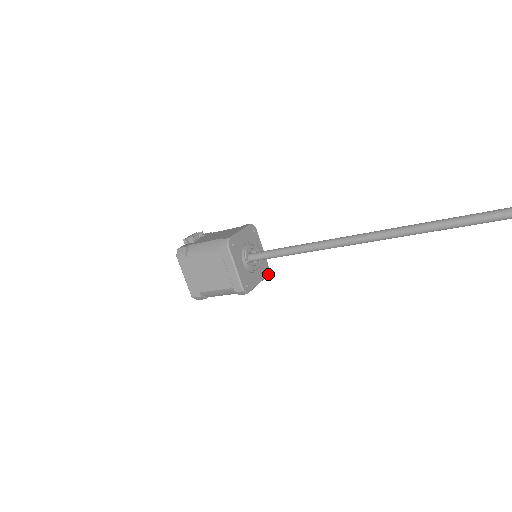
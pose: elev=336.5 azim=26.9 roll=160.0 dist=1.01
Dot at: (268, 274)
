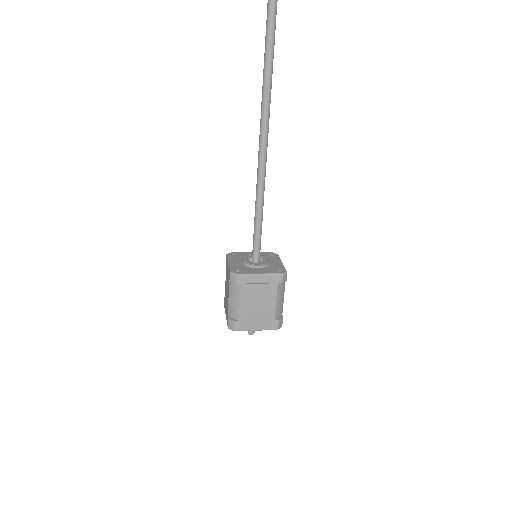
Dot at: (282, 273)
